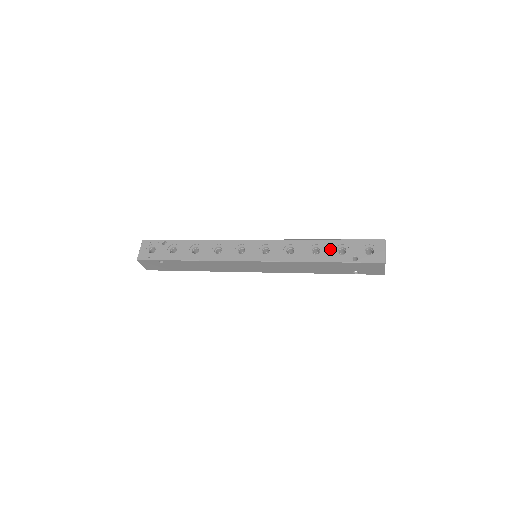
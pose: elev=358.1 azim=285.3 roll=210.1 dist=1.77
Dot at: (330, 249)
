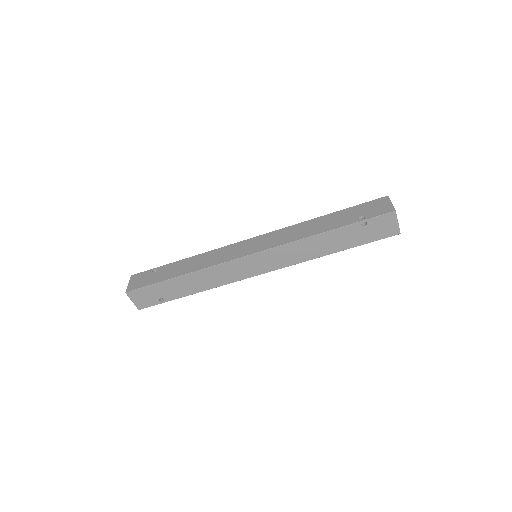
Dot at: occluded
